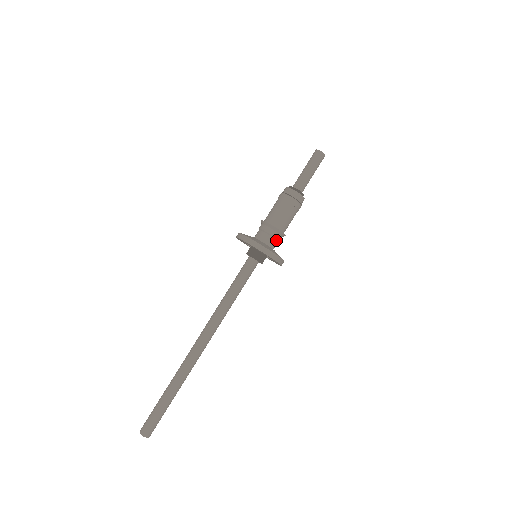
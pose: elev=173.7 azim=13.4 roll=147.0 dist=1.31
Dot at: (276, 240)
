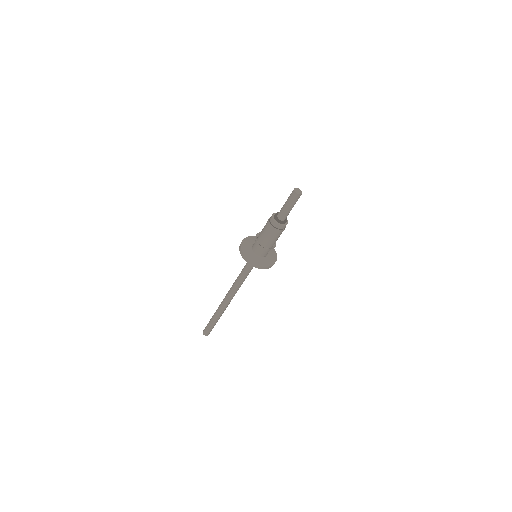
Dot at: (269, 250)
